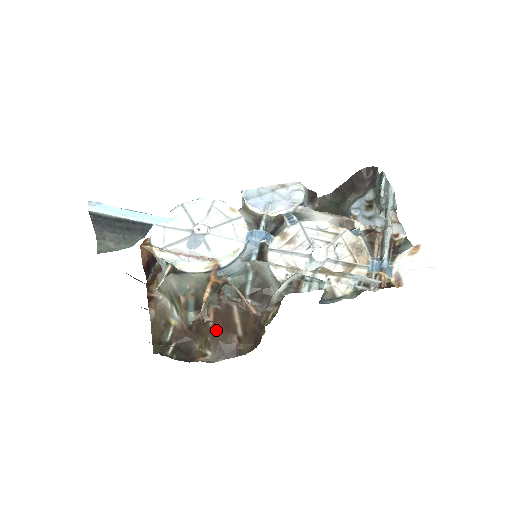
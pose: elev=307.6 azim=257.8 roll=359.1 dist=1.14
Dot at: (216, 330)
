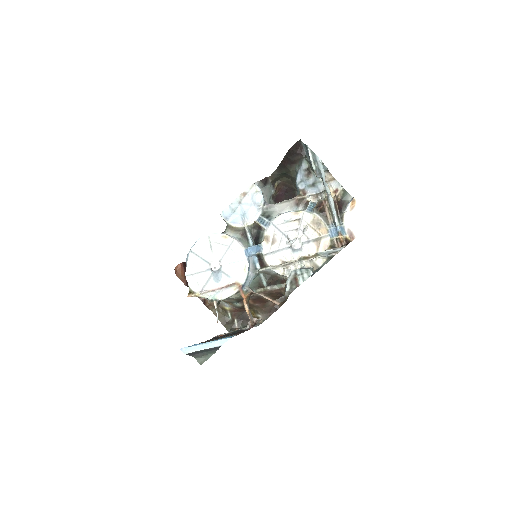
Dot at: (257, 304)
